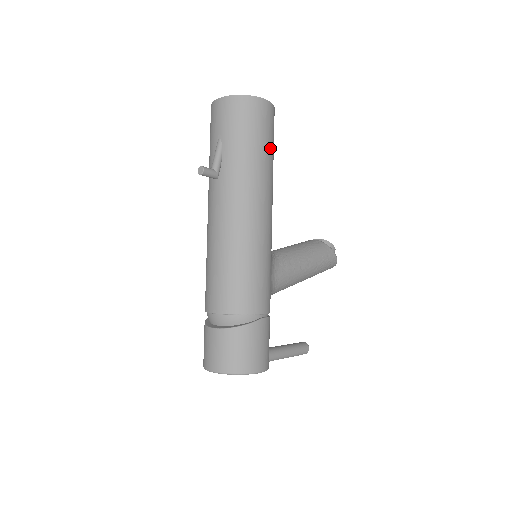
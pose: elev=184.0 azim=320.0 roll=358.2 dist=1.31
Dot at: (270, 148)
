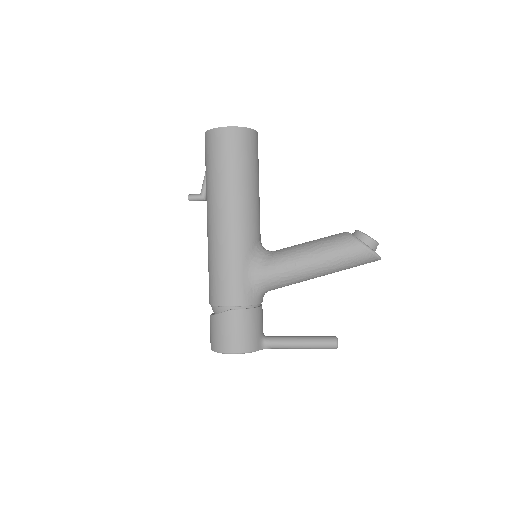
Dot at: (233, 166)
